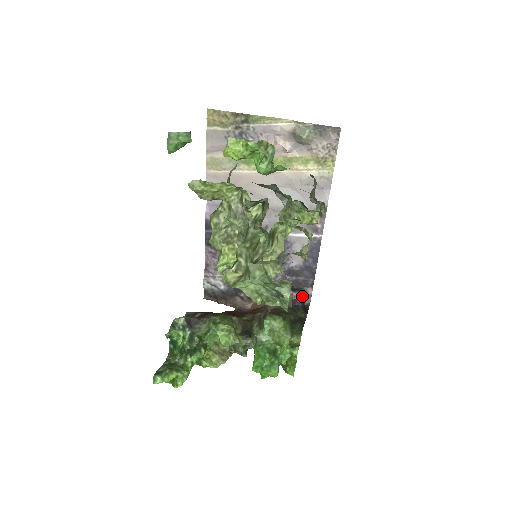
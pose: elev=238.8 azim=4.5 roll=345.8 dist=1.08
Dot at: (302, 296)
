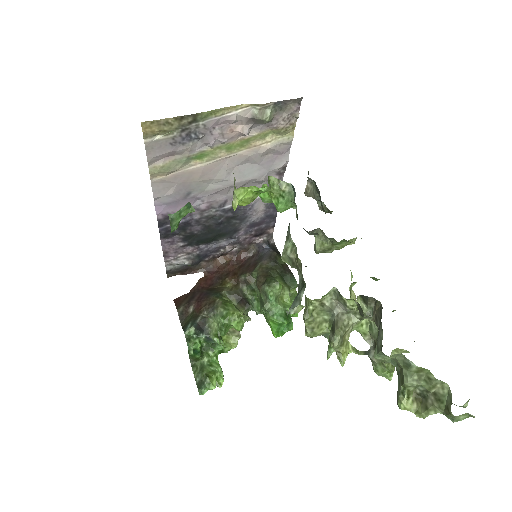
Dot at: (265, 237)
